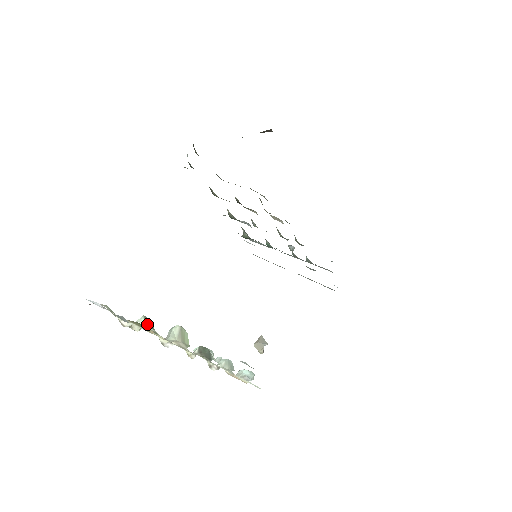
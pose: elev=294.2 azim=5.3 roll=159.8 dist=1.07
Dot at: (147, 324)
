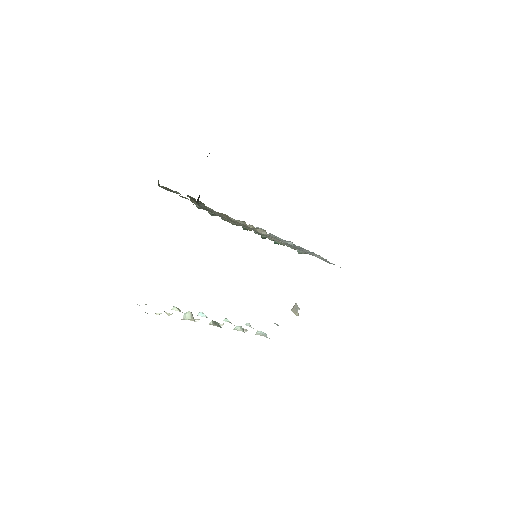
Dot at: (179, 310)
